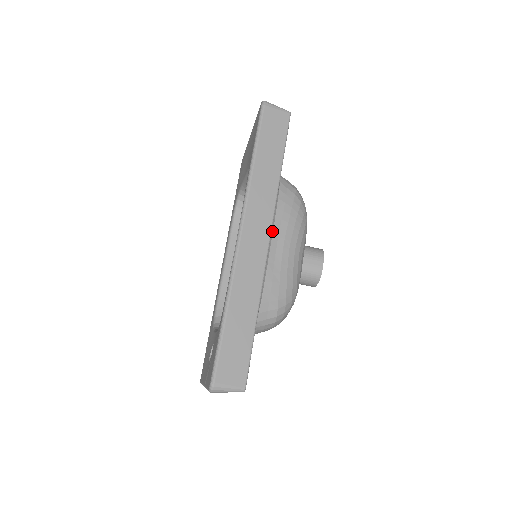
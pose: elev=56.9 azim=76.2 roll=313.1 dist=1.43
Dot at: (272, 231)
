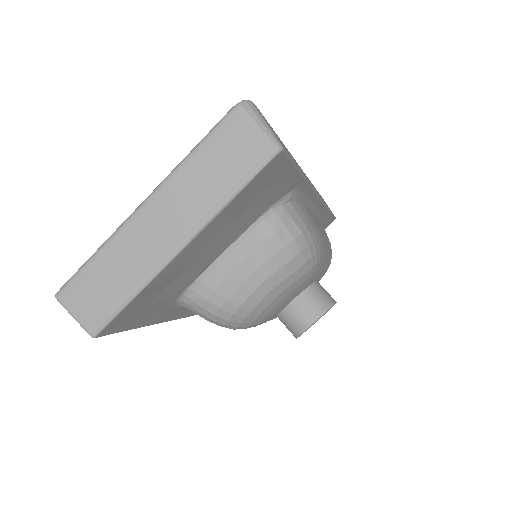
Dot at: (313, 212)
